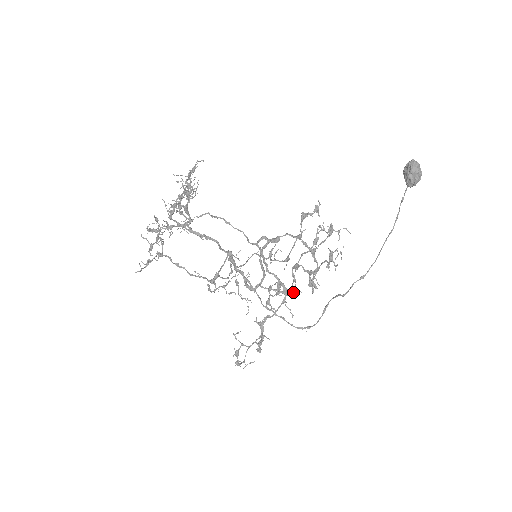
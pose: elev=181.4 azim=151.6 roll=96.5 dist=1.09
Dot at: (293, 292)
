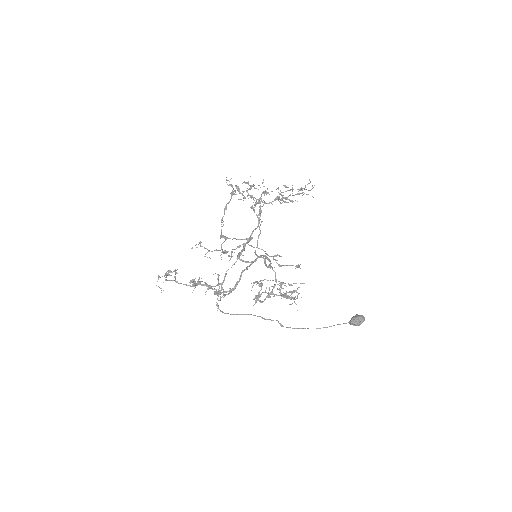
Dot at: (254, 282)
